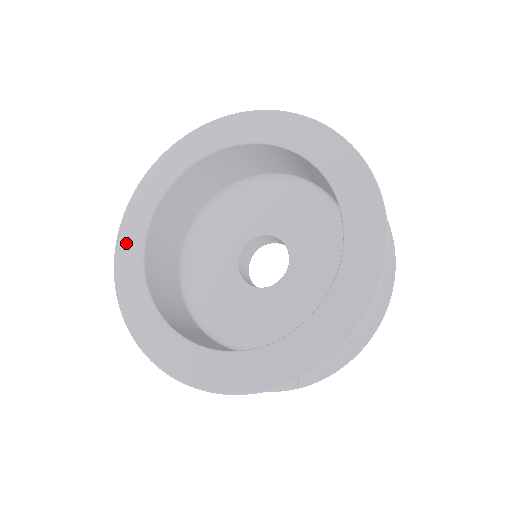
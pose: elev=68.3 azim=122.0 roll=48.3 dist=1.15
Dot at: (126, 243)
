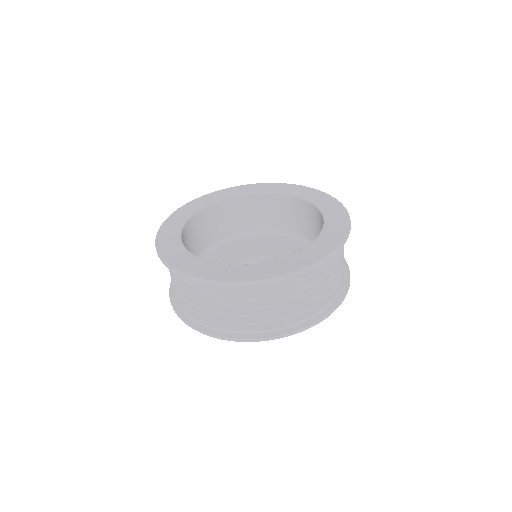
Dot at: (171, 222)
